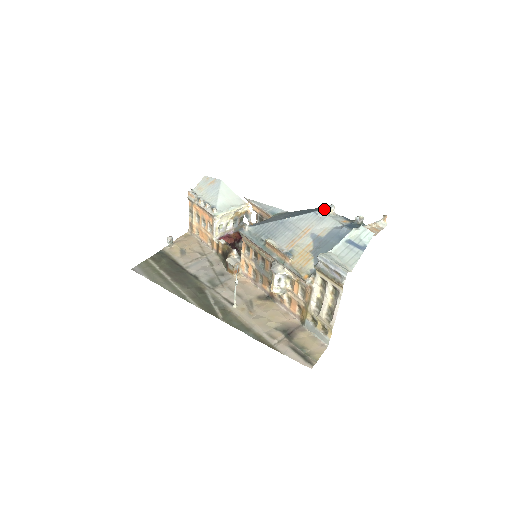
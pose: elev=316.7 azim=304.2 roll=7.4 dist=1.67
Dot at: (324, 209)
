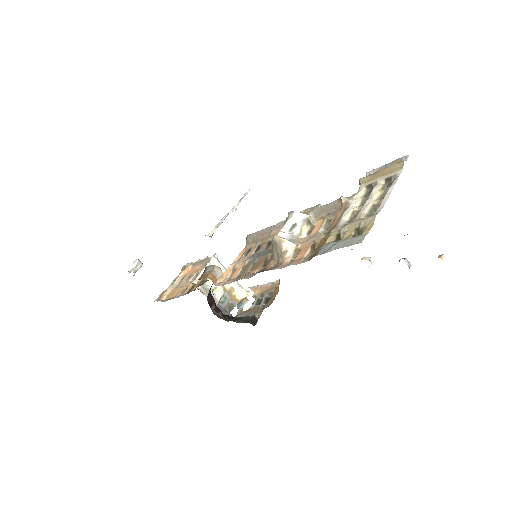
Dot at: occluded
